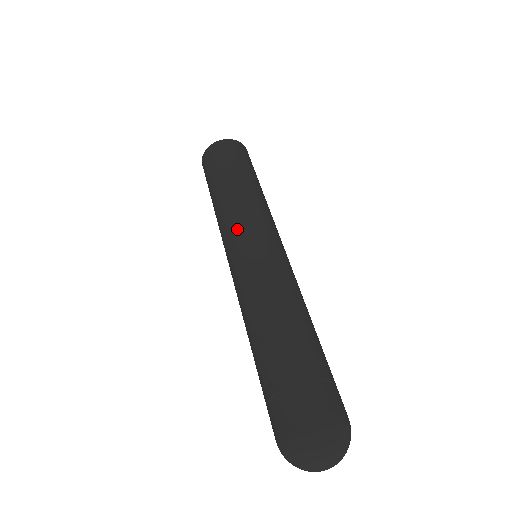
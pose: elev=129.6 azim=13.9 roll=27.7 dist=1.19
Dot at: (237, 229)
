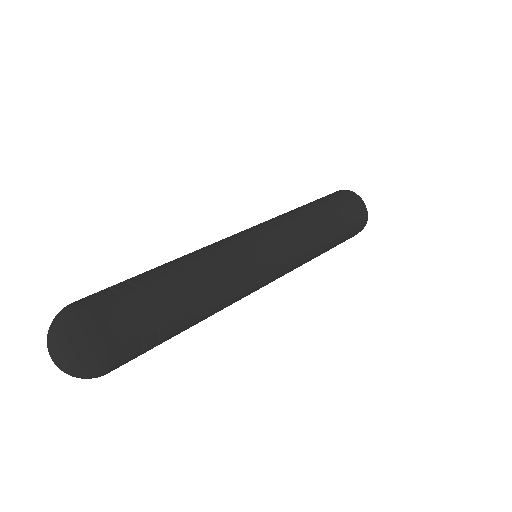
Dot at: (266, 223)
